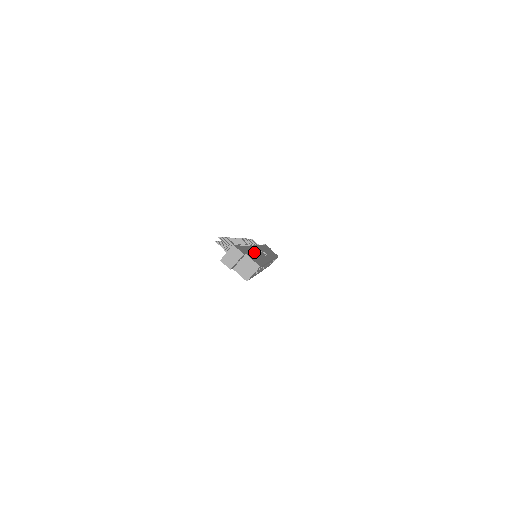
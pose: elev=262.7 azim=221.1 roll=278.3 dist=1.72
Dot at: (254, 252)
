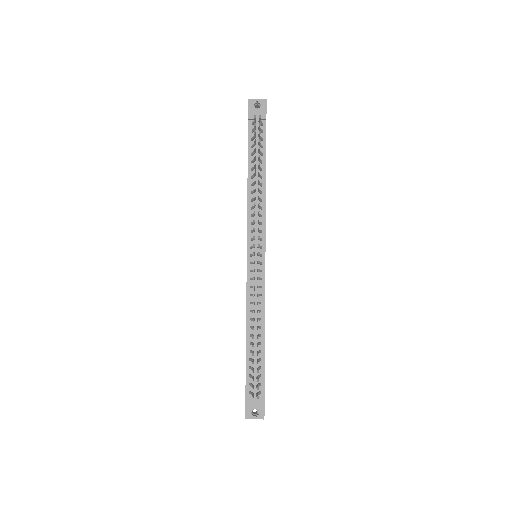
Dot at: occluded
